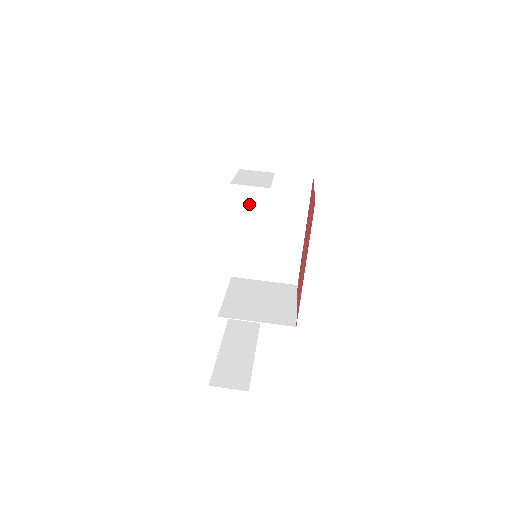
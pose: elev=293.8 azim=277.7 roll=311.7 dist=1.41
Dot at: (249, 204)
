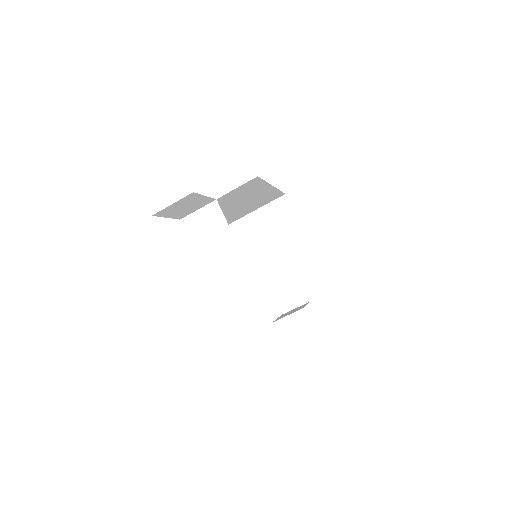
Dot at: occluded
